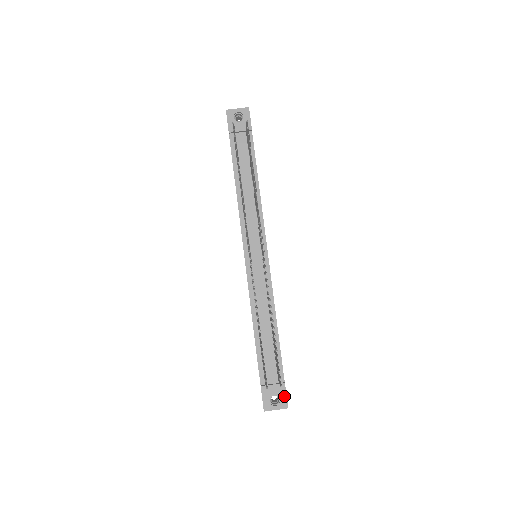
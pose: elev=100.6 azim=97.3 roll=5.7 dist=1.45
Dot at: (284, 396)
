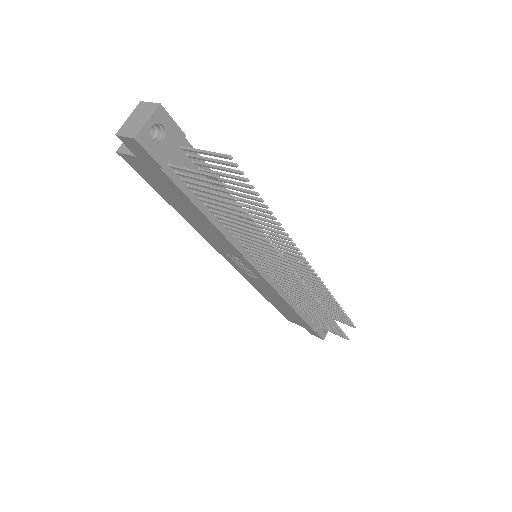
Dot at: occluded
